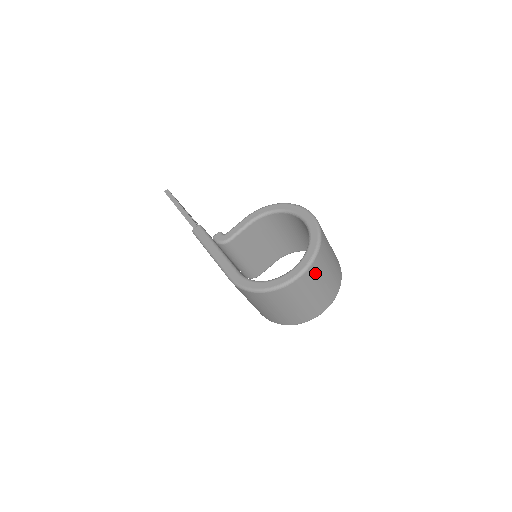
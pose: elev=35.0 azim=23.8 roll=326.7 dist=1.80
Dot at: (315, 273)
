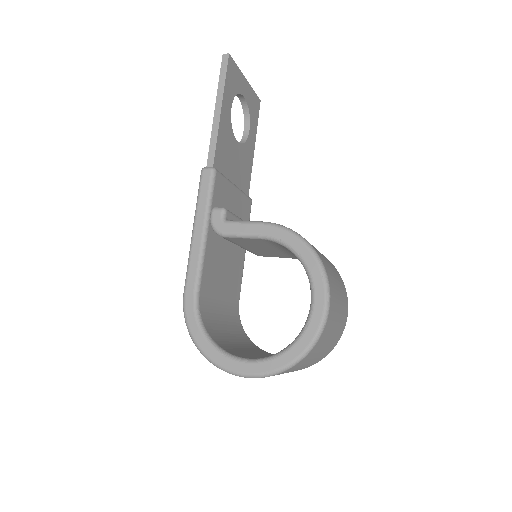
Dot at: occluded
